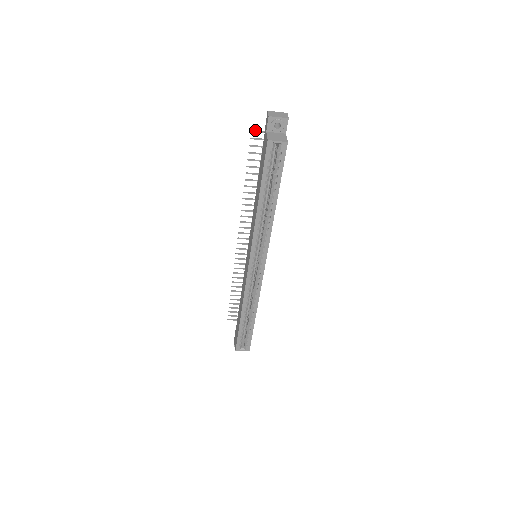
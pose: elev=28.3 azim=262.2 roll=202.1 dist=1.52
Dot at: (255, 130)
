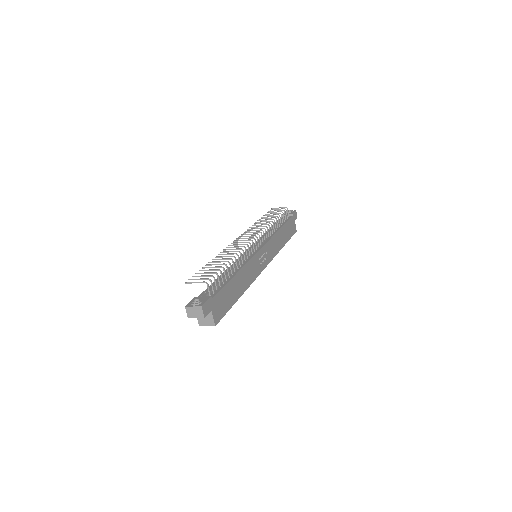
Dot at: (187, 283)
